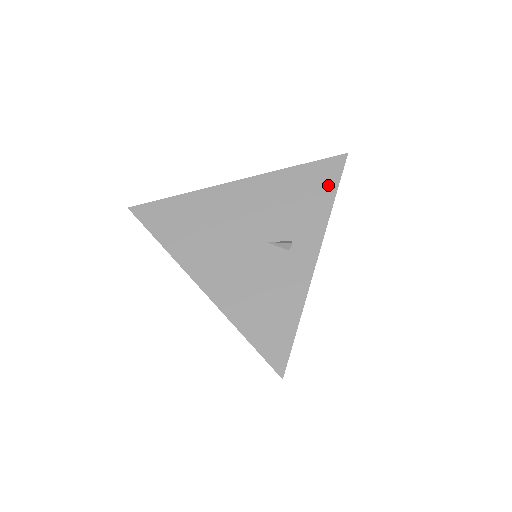
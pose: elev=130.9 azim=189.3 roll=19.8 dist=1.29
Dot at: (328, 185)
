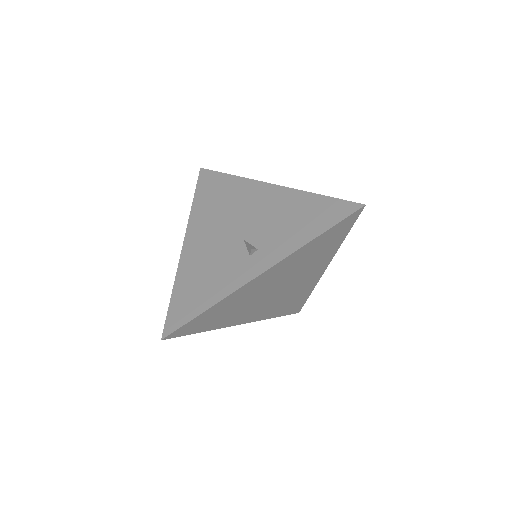
Dot at: (324, 223)
